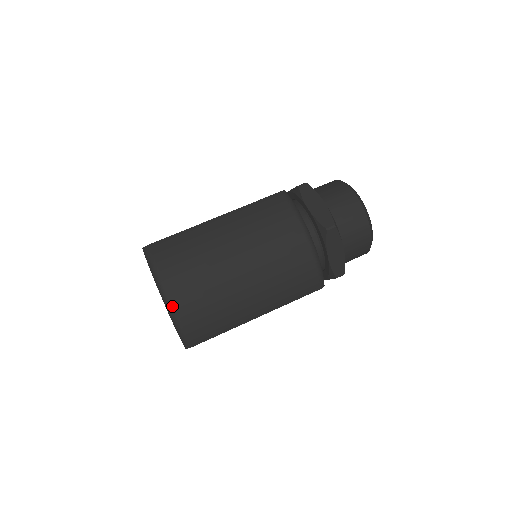
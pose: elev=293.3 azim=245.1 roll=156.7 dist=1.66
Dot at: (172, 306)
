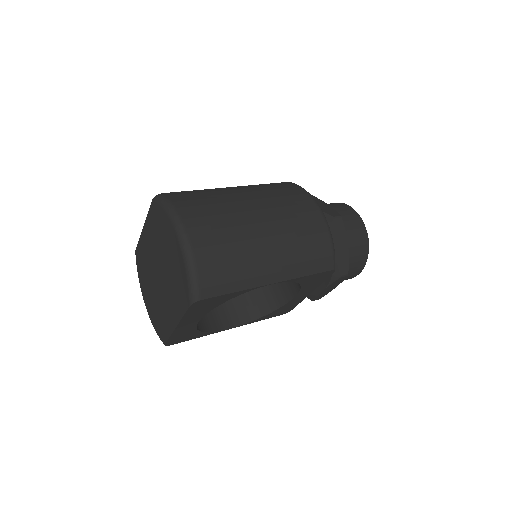
Dot at: (188, 240)
